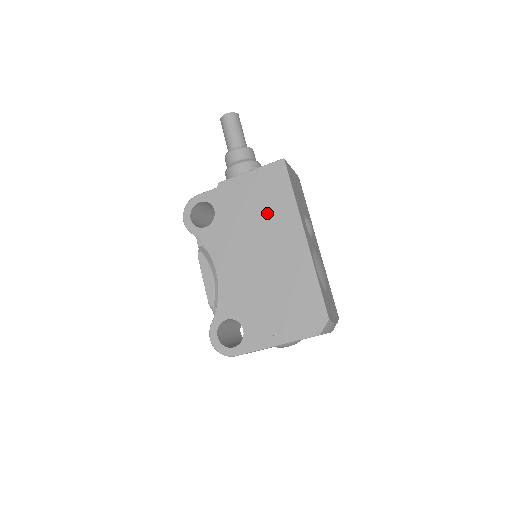
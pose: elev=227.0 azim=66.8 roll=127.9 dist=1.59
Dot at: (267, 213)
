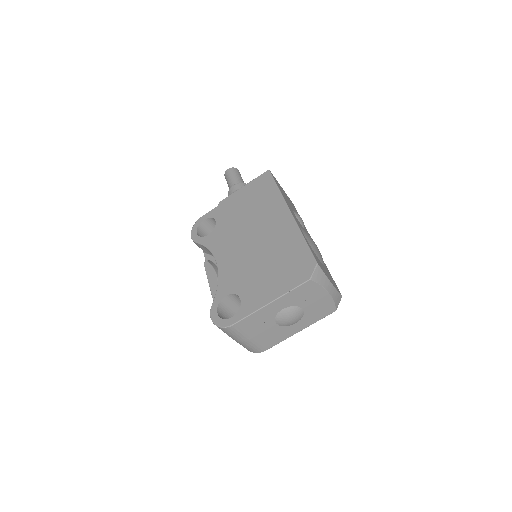
Dot at: (258, 207)
